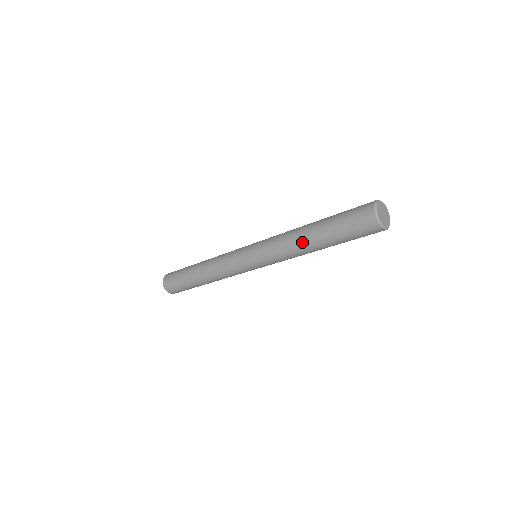
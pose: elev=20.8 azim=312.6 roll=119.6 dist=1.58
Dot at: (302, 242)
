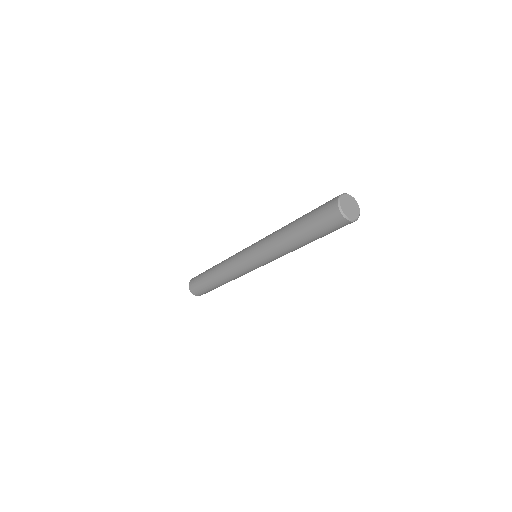
Dot at: (290, 246)
